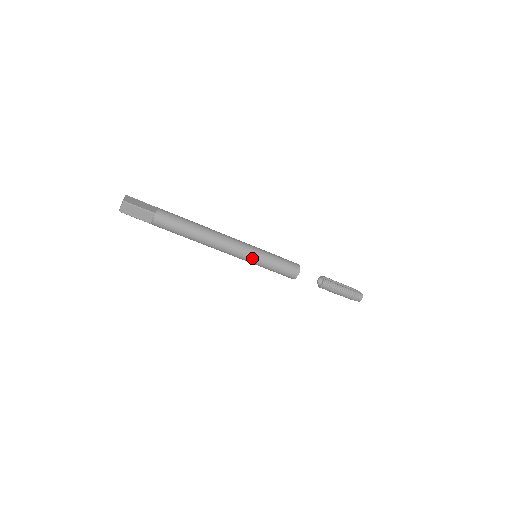
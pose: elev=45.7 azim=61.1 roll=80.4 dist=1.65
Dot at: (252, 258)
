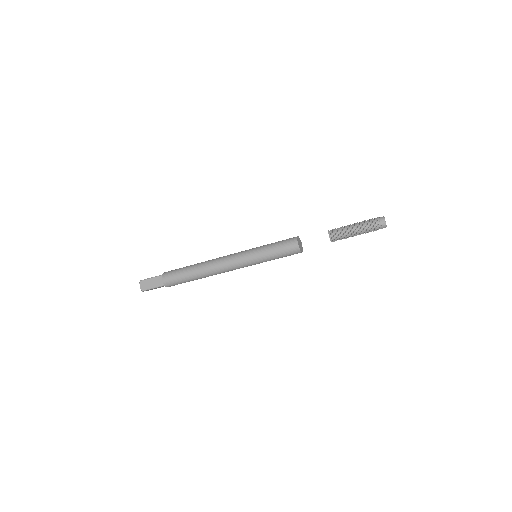
Dot at: (248, 256)
